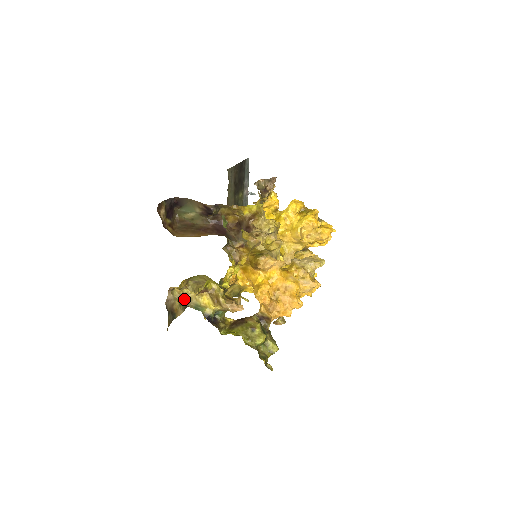
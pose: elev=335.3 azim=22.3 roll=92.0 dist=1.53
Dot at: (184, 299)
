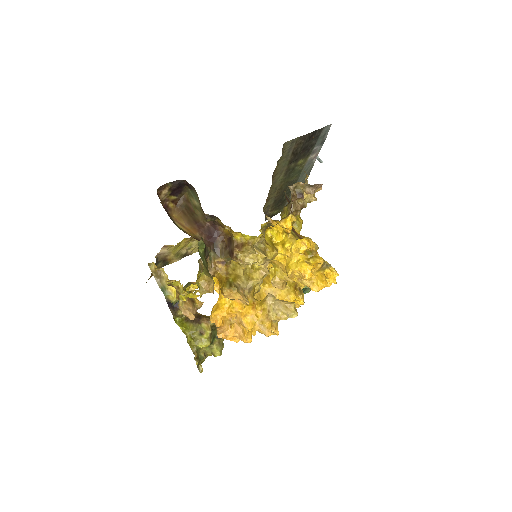
Dot at: (157, 276)
